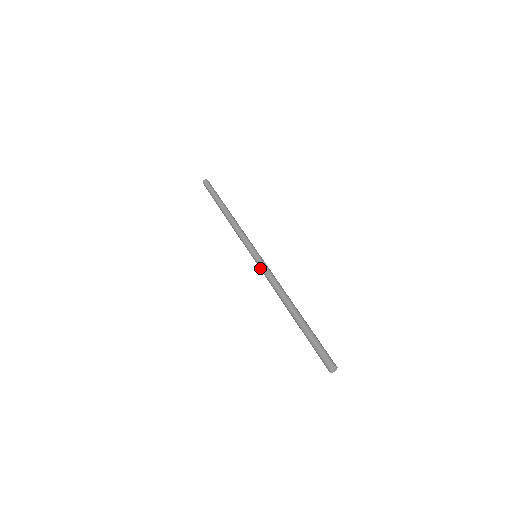
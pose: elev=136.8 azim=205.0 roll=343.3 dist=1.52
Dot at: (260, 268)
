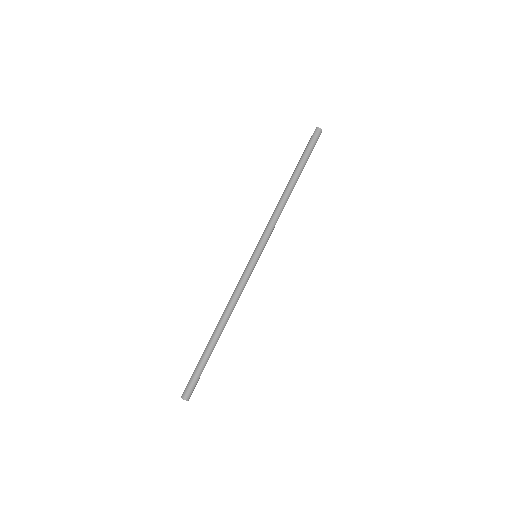
Dot at: occluded
